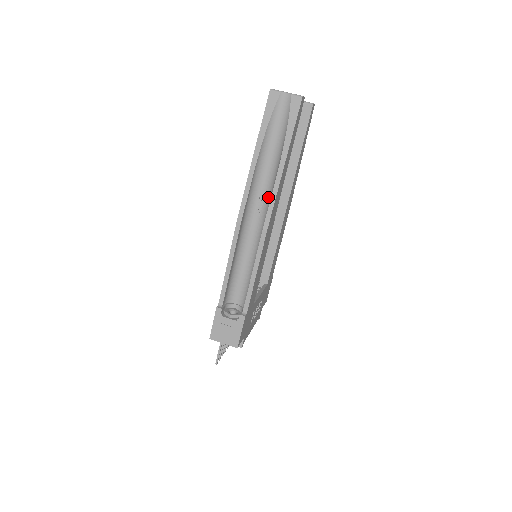
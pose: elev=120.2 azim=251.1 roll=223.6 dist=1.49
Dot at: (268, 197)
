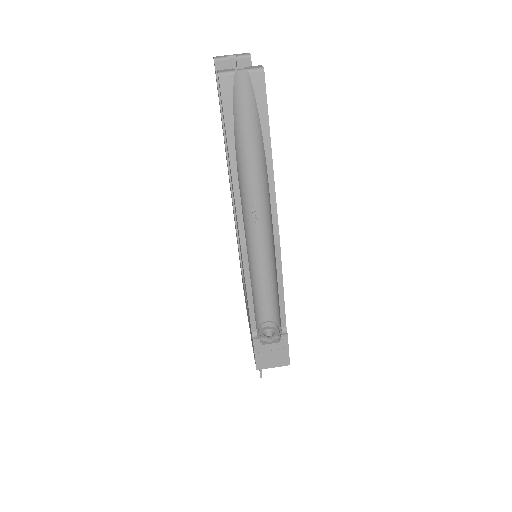
Dot at: (263, 202)
